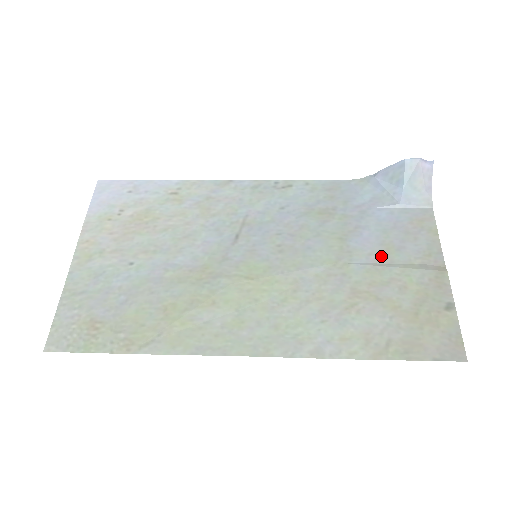
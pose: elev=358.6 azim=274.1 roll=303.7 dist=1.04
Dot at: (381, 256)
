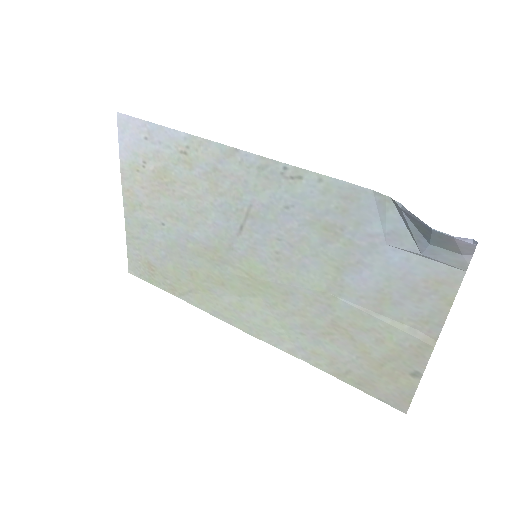
Dot at: (372, 303)
